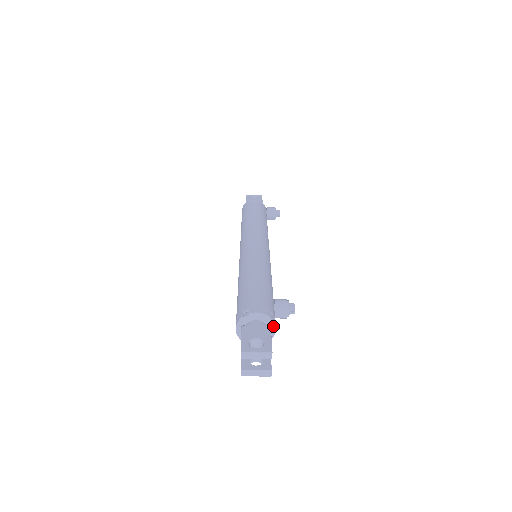
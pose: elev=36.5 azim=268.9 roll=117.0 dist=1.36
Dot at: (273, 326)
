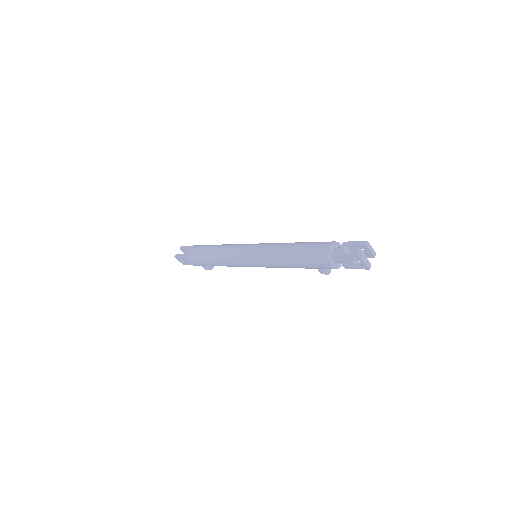
Dot at: occluded
